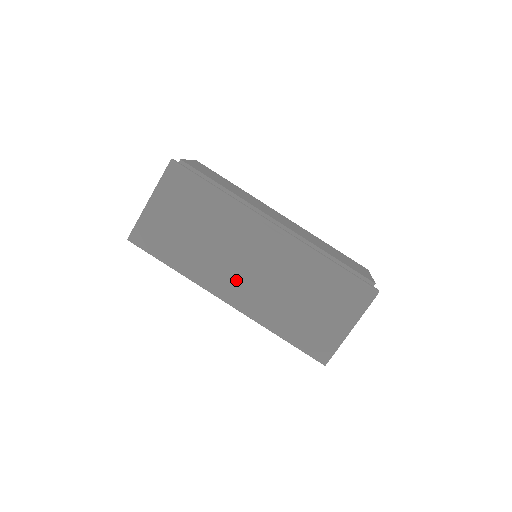
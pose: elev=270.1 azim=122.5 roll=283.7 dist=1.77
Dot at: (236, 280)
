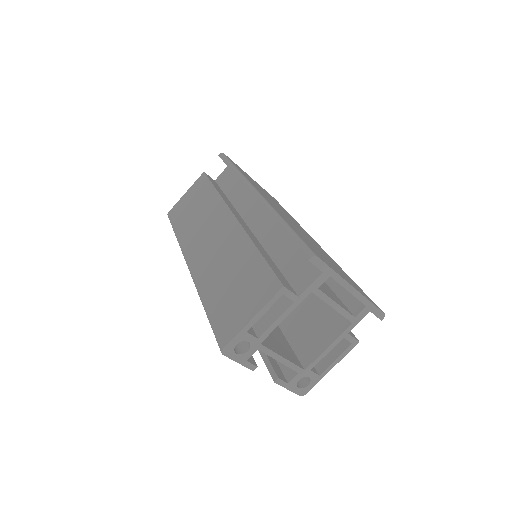
Dot at: (275, 206)
